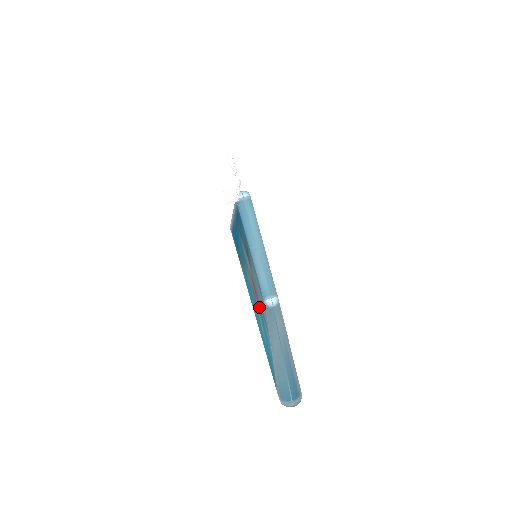
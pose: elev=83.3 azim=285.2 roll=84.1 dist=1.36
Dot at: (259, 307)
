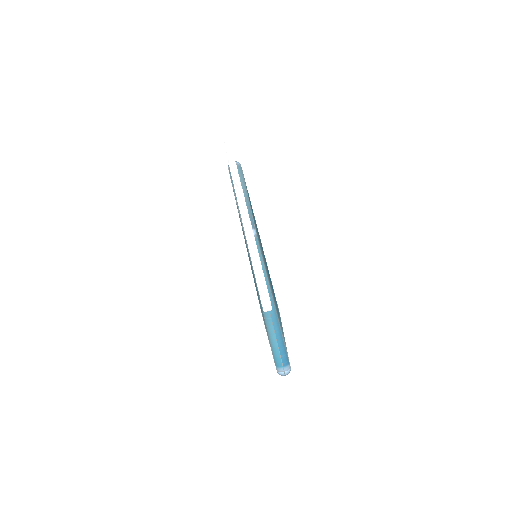
Dot at: occluded
